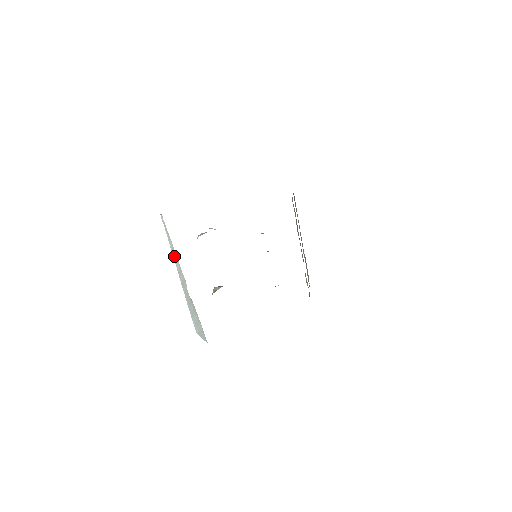
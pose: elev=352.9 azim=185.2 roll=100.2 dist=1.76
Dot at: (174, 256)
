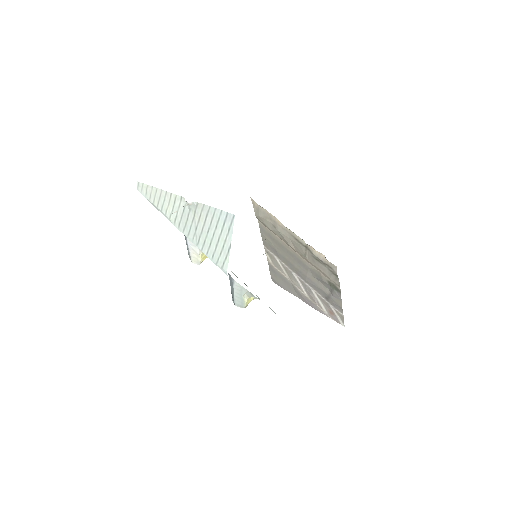
Dot at: (163, 204)
